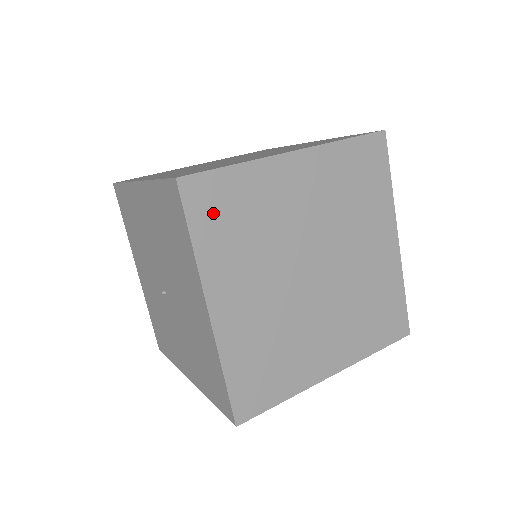
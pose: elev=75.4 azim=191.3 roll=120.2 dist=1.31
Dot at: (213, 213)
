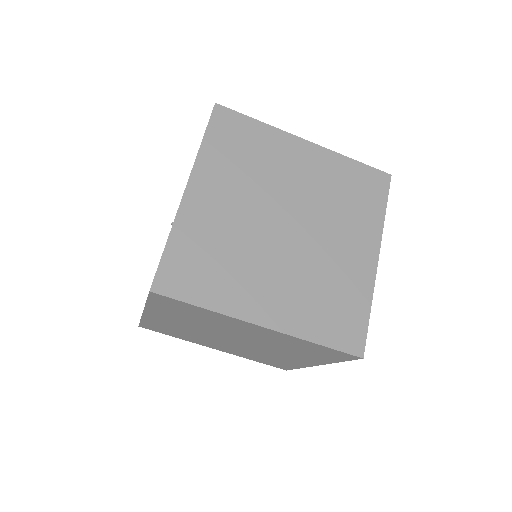
Dot at: (170, 306)
